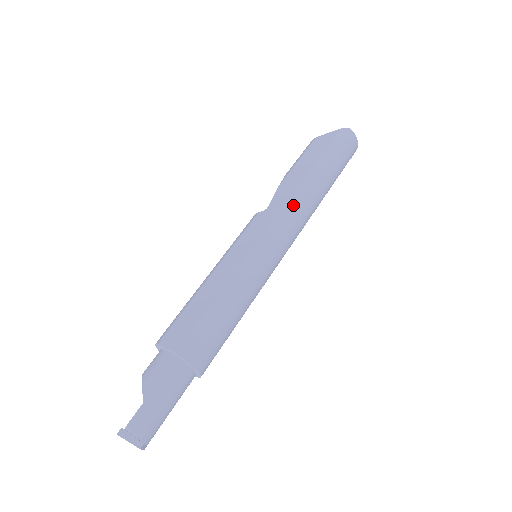
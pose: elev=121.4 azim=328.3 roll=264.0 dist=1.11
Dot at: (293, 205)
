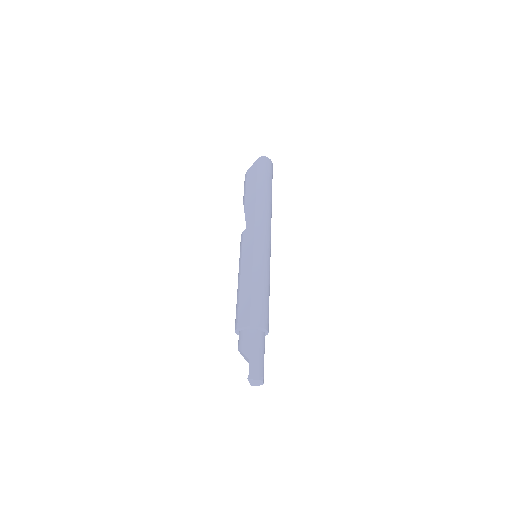
Dot at: (259, 217)
